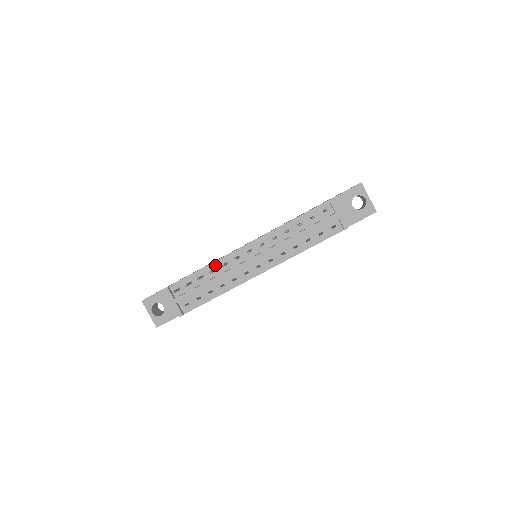
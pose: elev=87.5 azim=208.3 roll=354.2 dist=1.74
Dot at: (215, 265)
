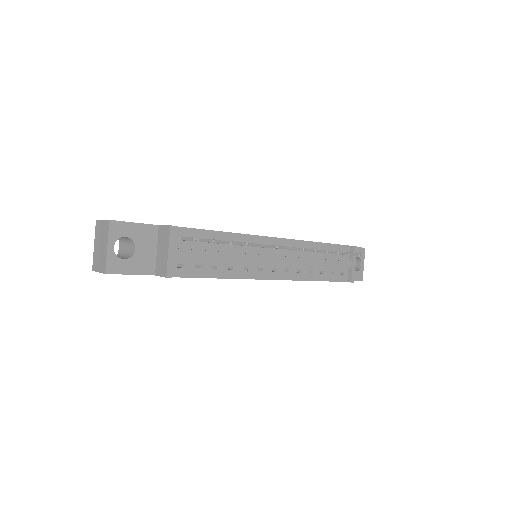
Dot at: (237, 238)
